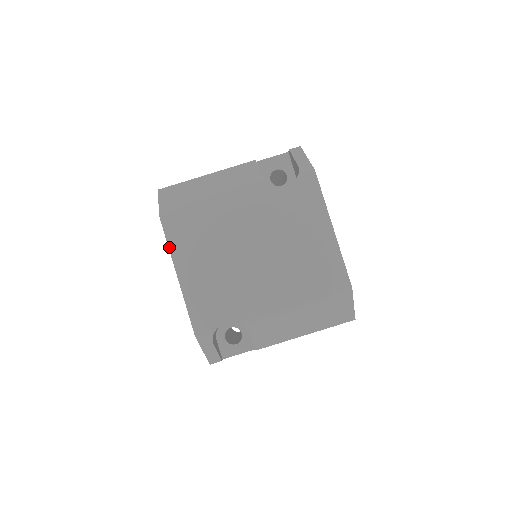
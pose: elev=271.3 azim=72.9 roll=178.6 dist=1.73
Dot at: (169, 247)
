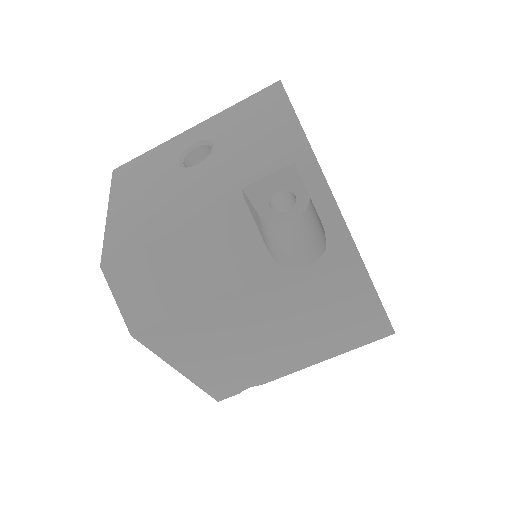
Dot at: (158, 355)
